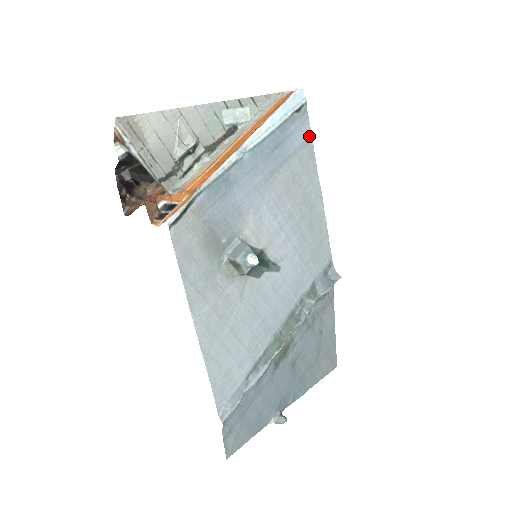
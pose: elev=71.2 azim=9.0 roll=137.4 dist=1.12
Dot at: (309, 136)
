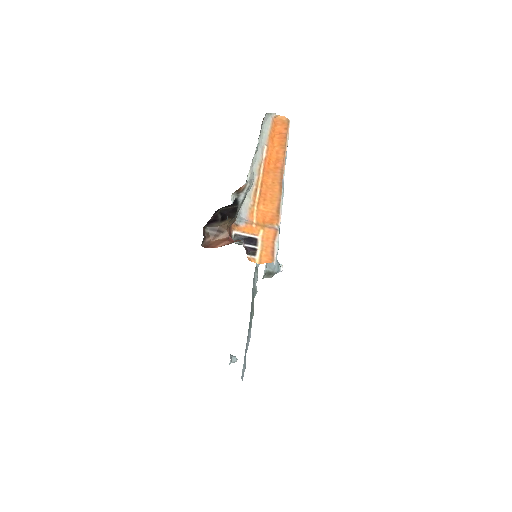
Dot at: occluded
